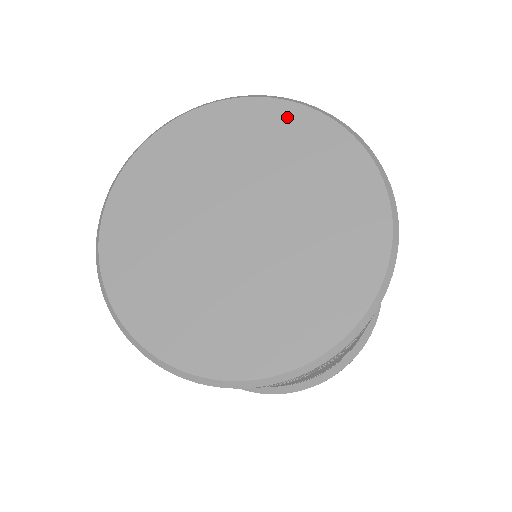
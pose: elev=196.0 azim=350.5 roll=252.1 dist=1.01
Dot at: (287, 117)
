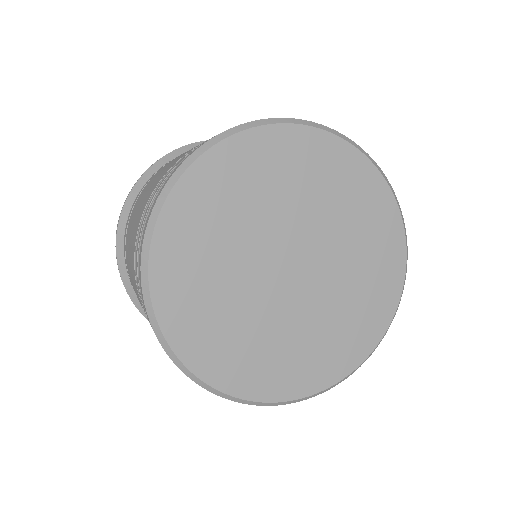
Dot at: (349, 163)
